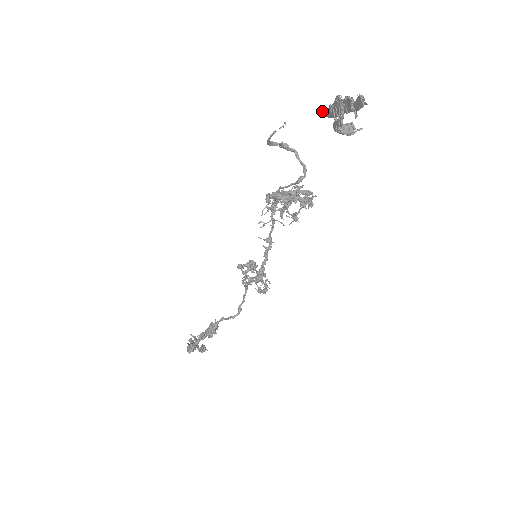
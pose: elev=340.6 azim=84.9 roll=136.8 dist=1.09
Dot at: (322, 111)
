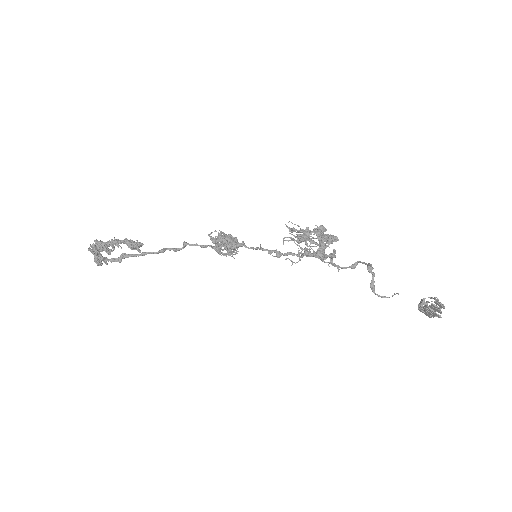
Dot at: (426, 310)
